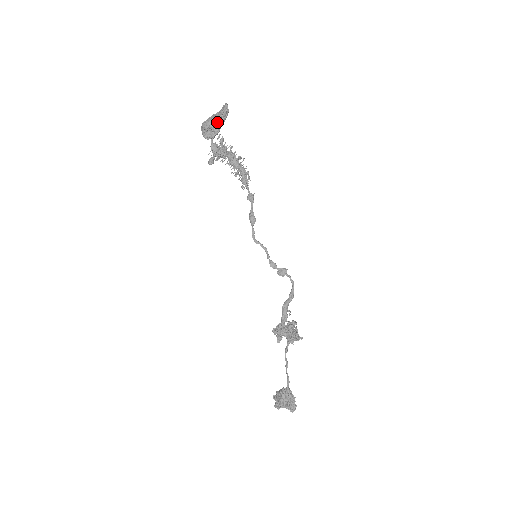
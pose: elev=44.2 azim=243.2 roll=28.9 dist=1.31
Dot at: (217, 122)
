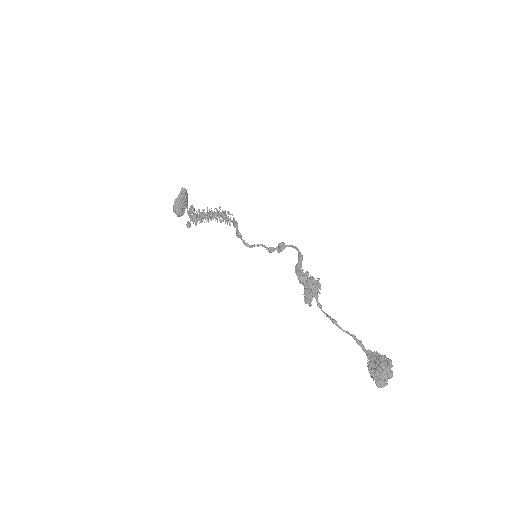
Dot at: (178, 200)
